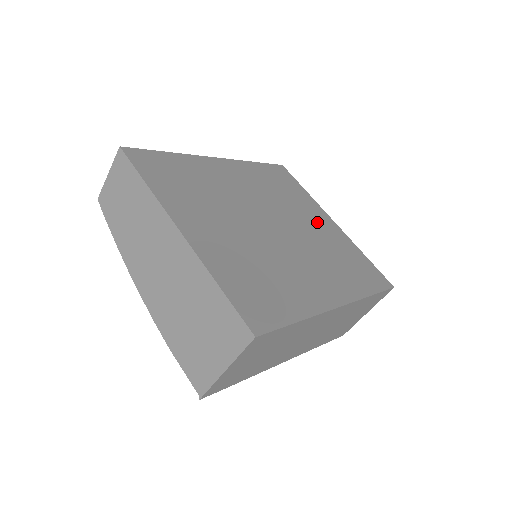
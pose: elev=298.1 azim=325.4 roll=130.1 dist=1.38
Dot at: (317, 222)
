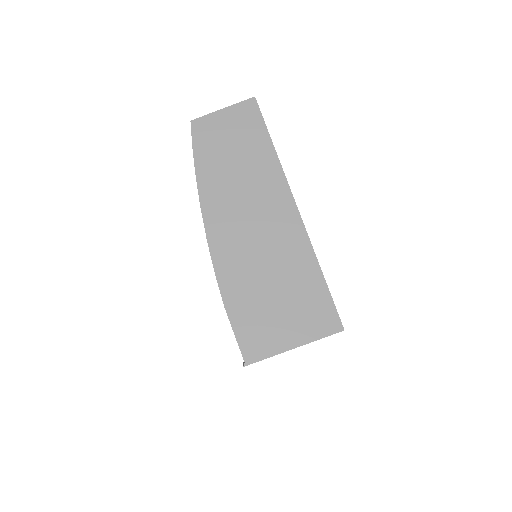
Dot at: occluded
